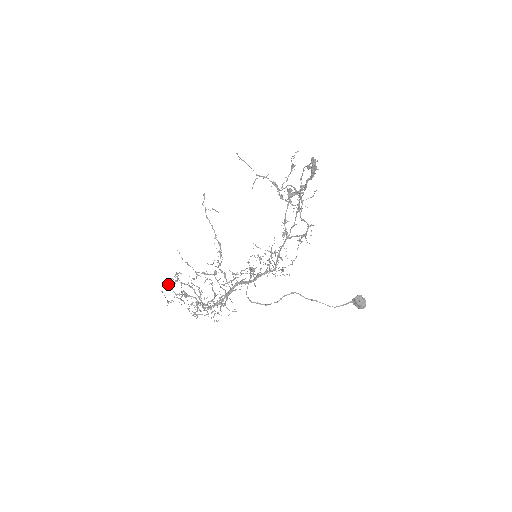
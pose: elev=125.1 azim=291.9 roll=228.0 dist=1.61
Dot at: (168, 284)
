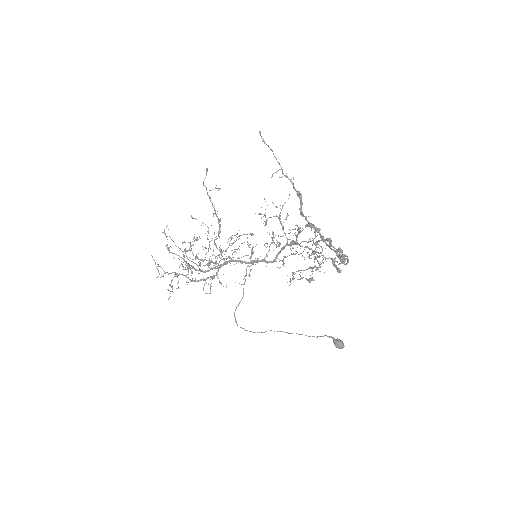
Dot at: (158, 264)
